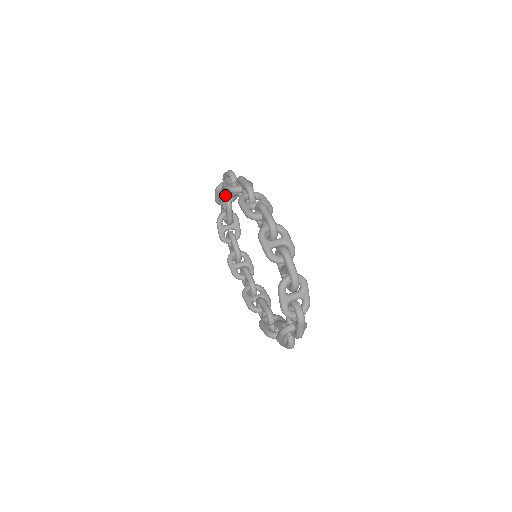
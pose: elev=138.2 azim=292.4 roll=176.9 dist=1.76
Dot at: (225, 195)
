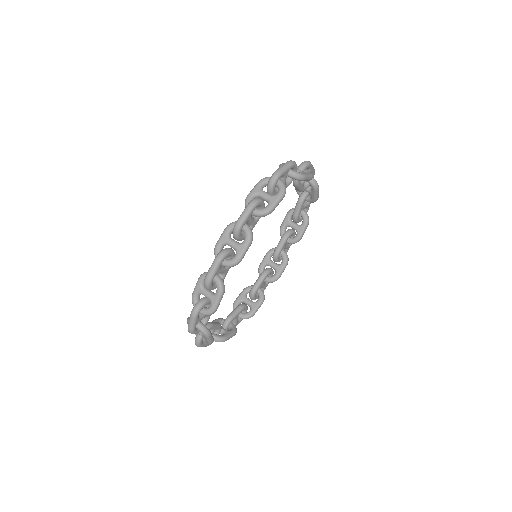
Dot at: occluded
